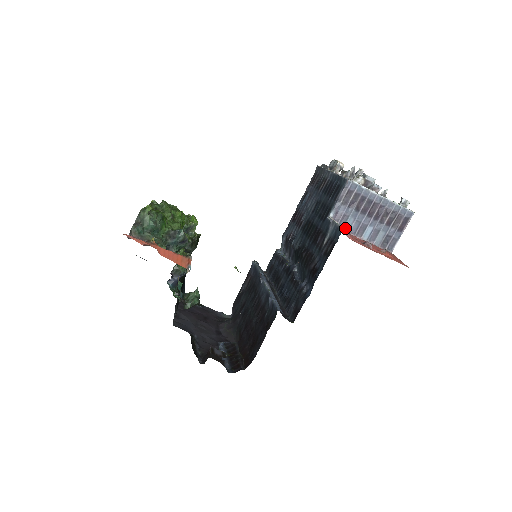
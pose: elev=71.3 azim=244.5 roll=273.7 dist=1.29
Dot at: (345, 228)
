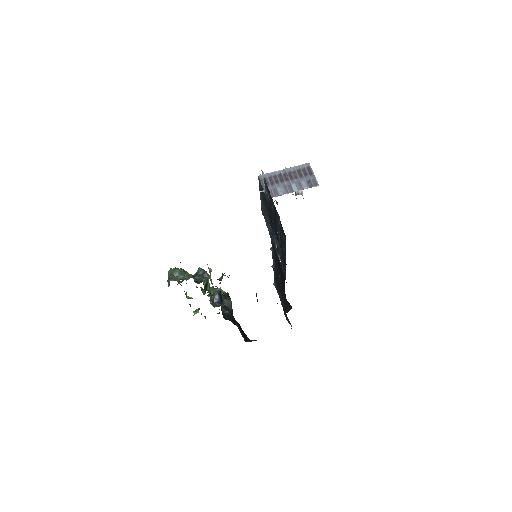
Dot at: occluded
